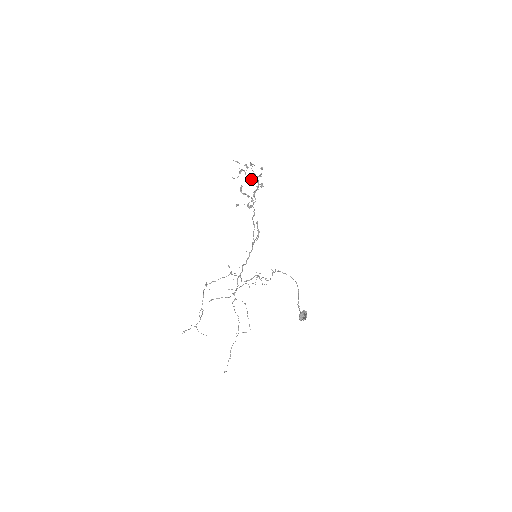
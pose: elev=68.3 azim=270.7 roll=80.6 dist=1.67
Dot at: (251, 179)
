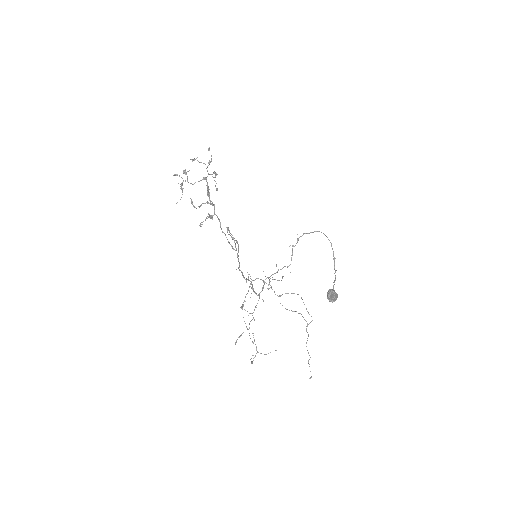
Dot at: (198, 181)
